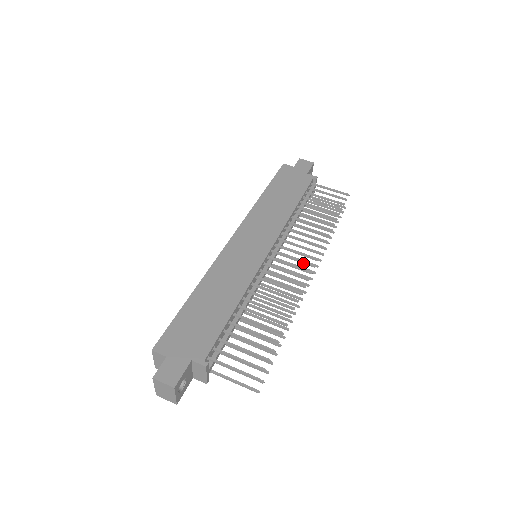
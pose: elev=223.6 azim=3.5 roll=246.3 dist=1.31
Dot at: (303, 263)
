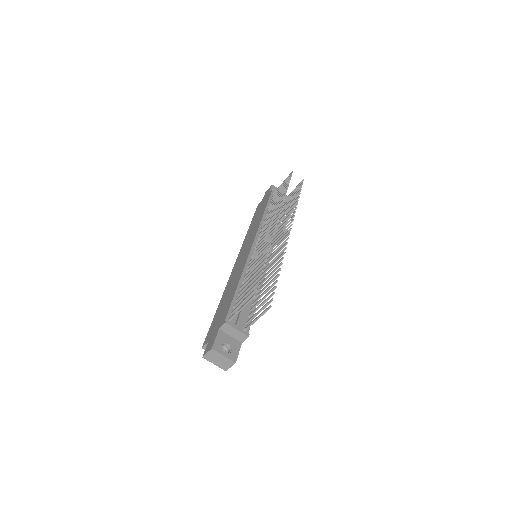
Dot at: (272, 226)
